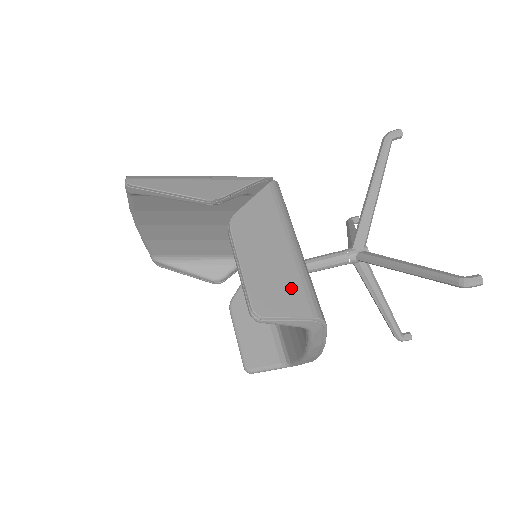
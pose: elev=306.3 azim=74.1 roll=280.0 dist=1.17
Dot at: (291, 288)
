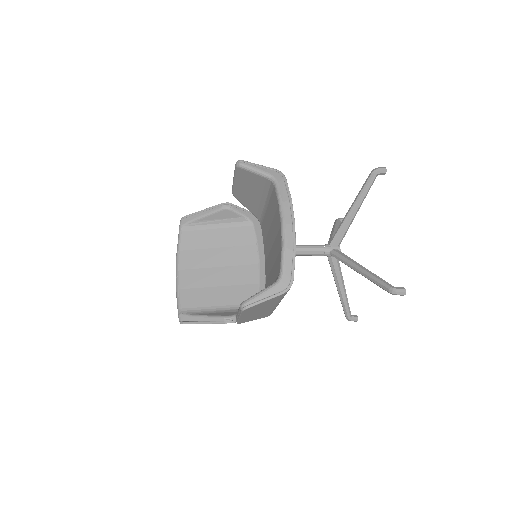
Dot at: occluded
